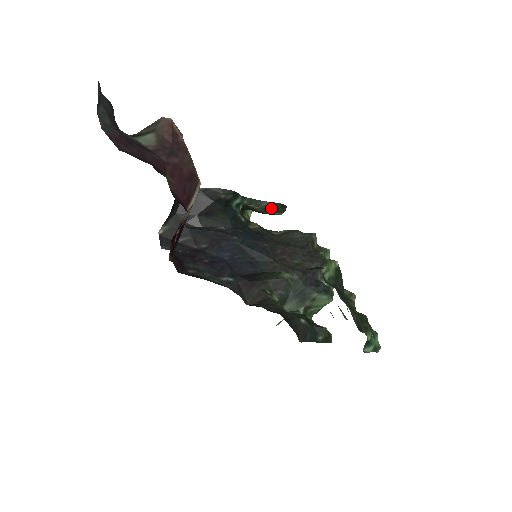
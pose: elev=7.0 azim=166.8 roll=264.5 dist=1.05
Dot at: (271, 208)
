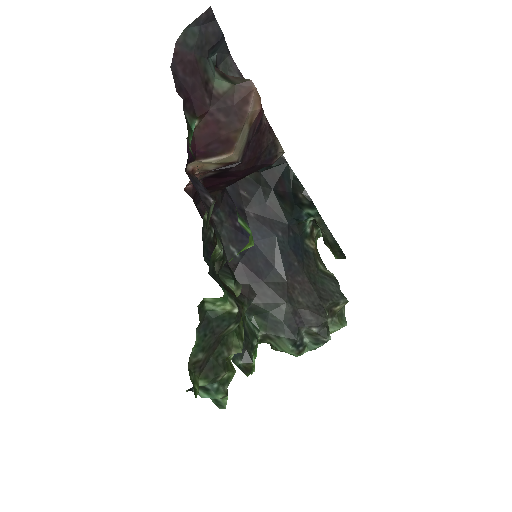
Dot at: (332, 244)
